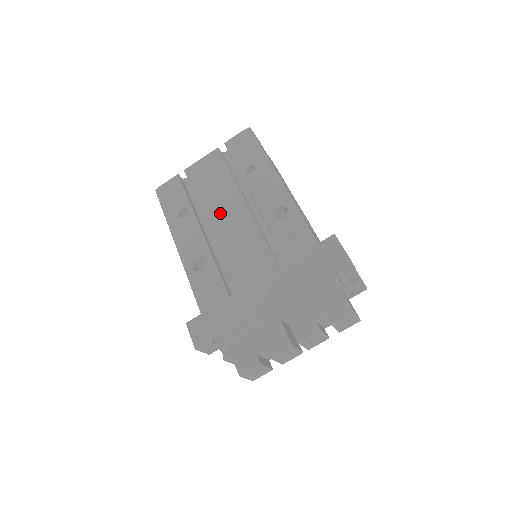
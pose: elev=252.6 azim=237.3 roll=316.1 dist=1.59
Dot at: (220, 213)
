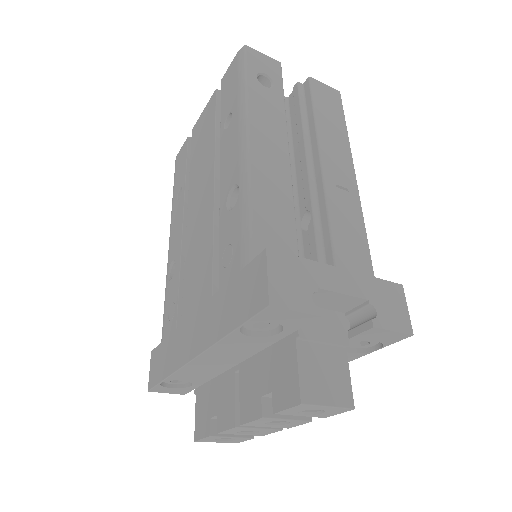
Dot at: (196, 196)
